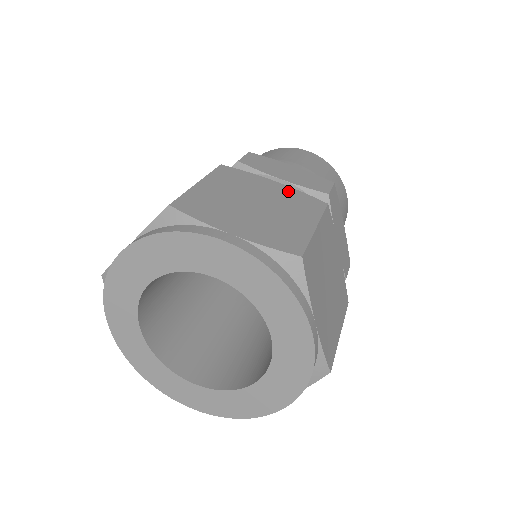
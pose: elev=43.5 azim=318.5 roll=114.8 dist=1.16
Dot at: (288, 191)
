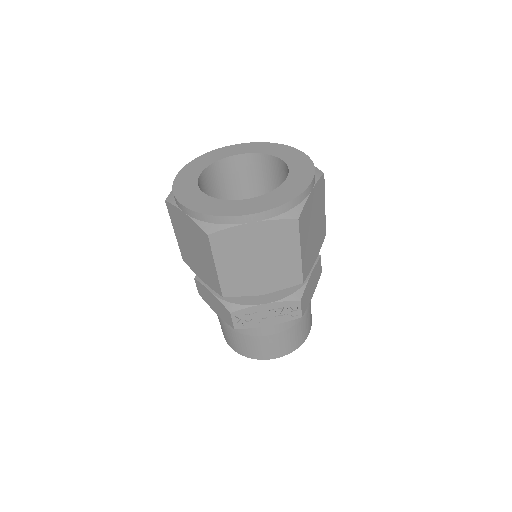
Dot at: occluded
